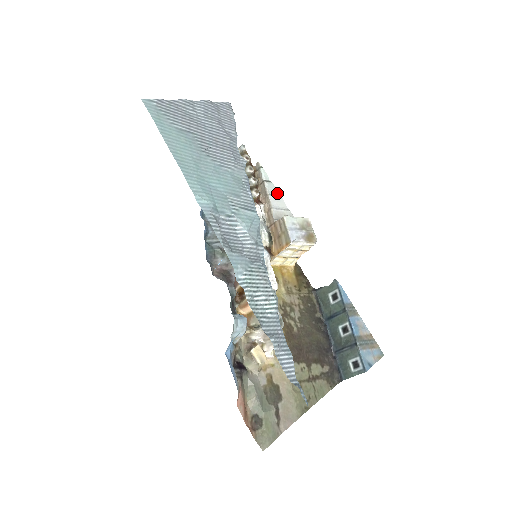
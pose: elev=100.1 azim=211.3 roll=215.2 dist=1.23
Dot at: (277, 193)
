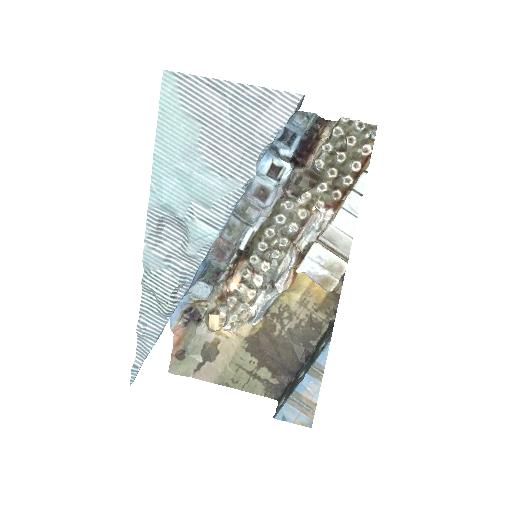
Dot at: (356, 212)
